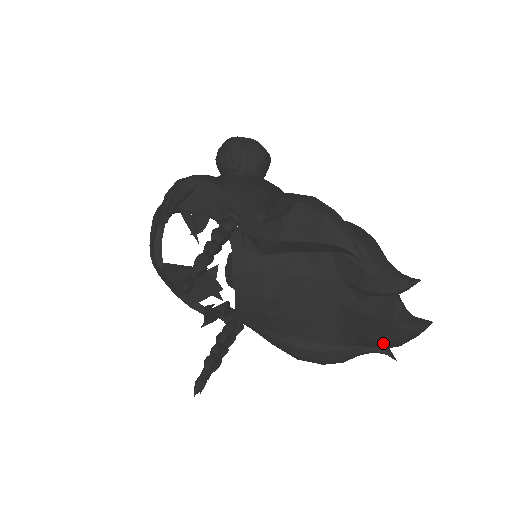
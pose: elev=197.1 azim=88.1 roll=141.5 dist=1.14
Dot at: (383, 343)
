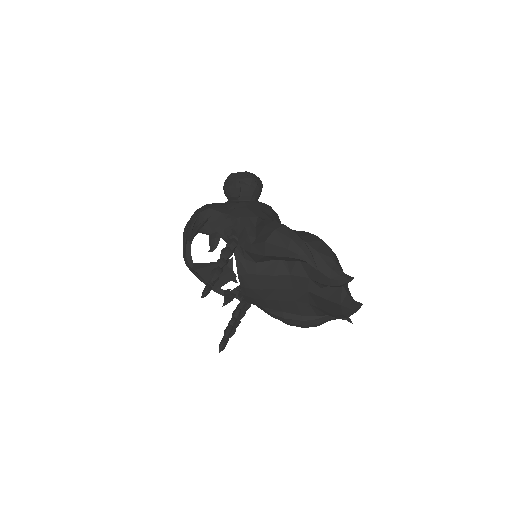
Dot at: (338, 315)
